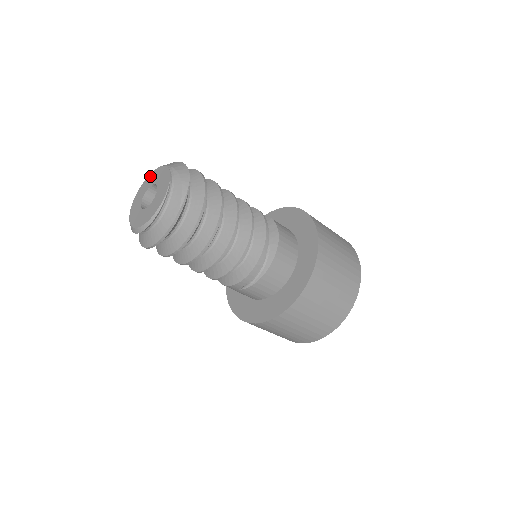
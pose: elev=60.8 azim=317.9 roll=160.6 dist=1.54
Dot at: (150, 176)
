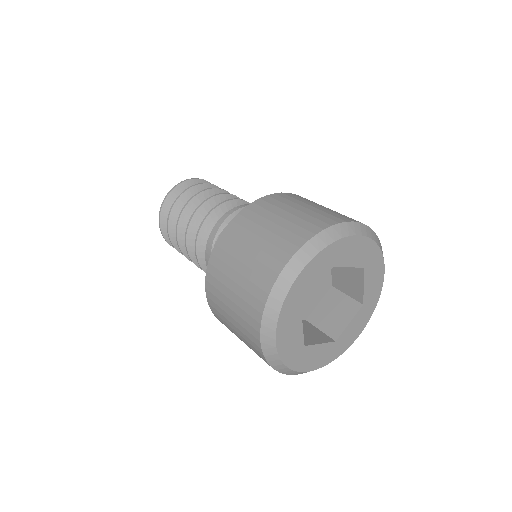
Dot at: occluded
